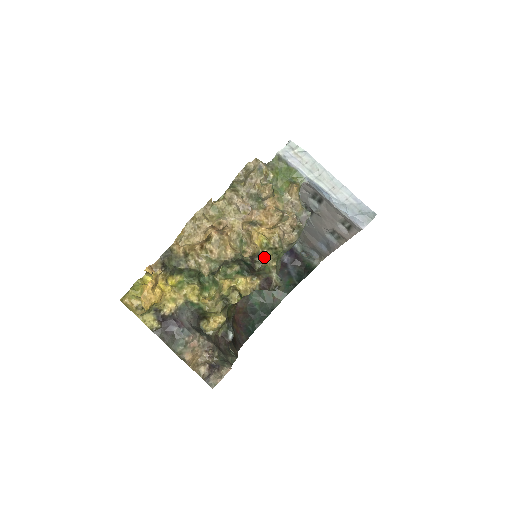
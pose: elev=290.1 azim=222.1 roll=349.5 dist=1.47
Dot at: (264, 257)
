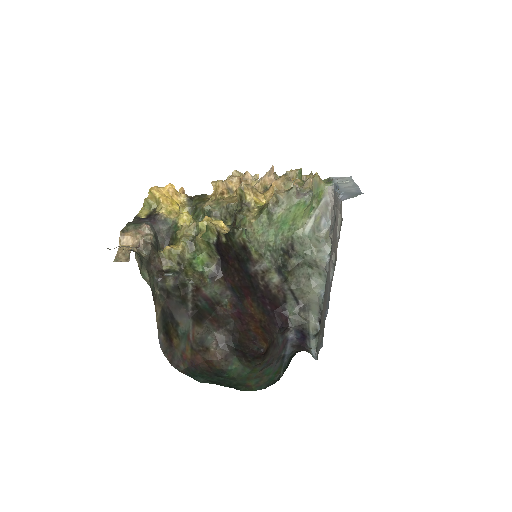
Dot at: (251, 212)
